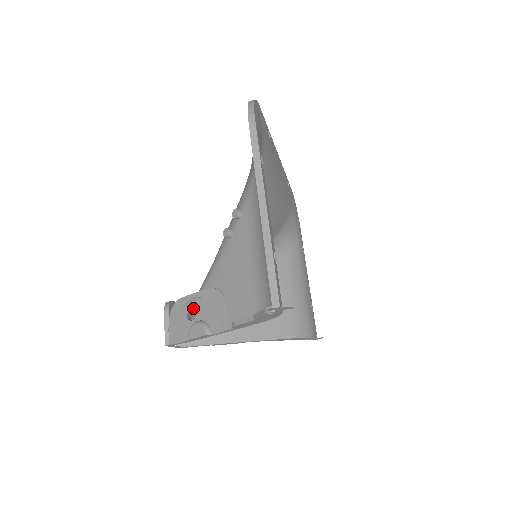
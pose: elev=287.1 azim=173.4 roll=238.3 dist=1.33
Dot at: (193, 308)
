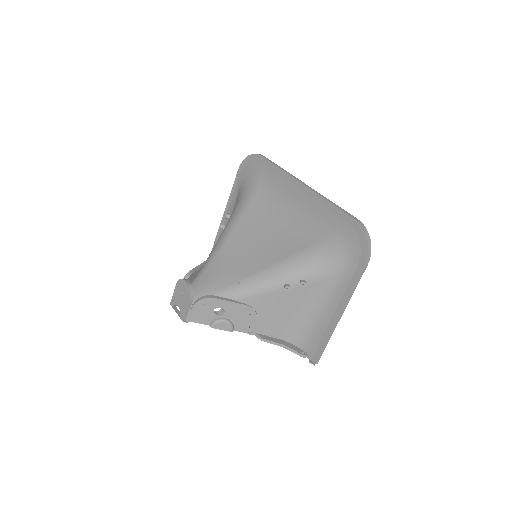
Dot at: (222, 308)
